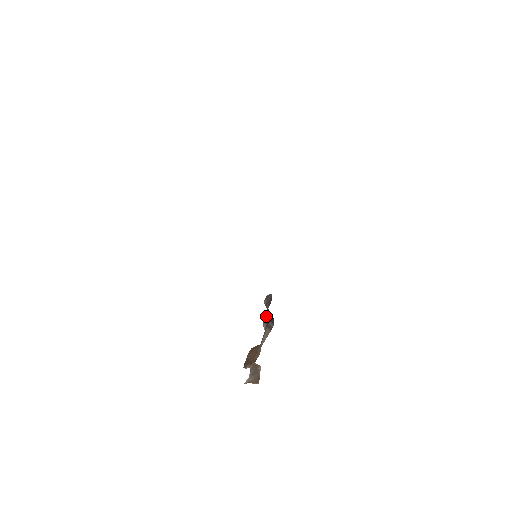
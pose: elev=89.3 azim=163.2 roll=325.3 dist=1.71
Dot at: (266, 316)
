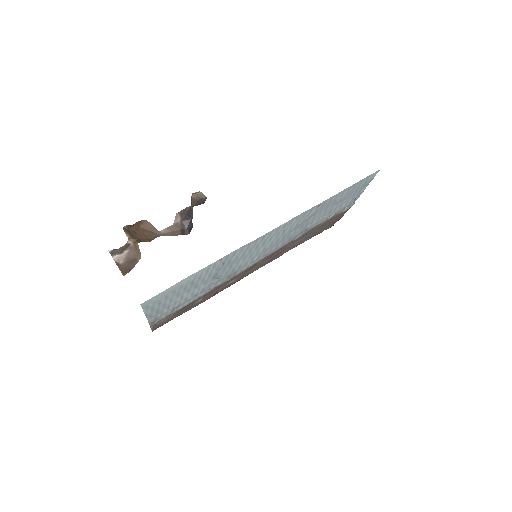
Dot at: (186, 213)
